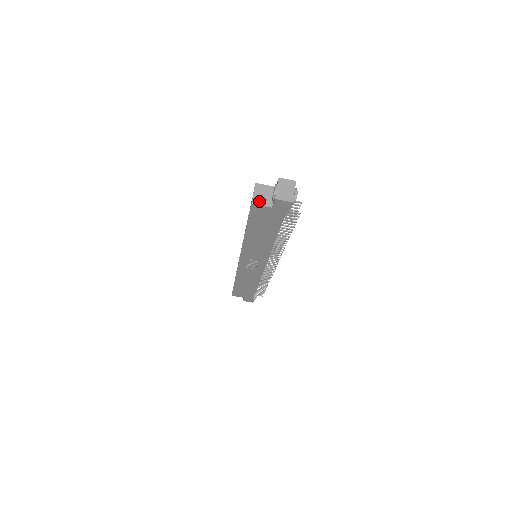
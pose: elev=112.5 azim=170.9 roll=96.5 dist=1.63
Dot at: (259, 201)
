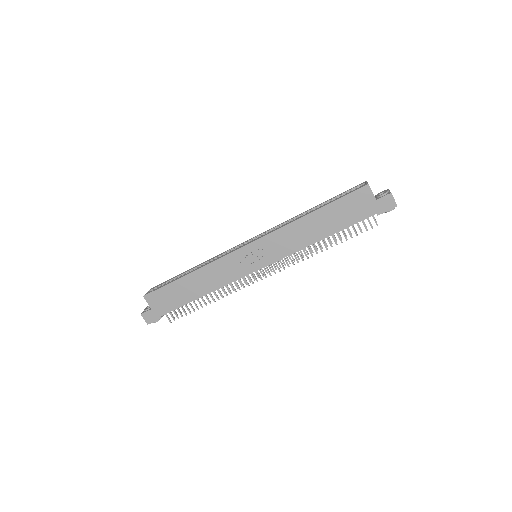
Dot at: occluded
